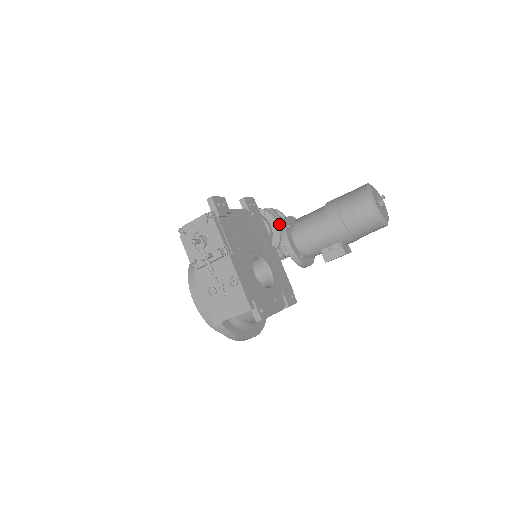
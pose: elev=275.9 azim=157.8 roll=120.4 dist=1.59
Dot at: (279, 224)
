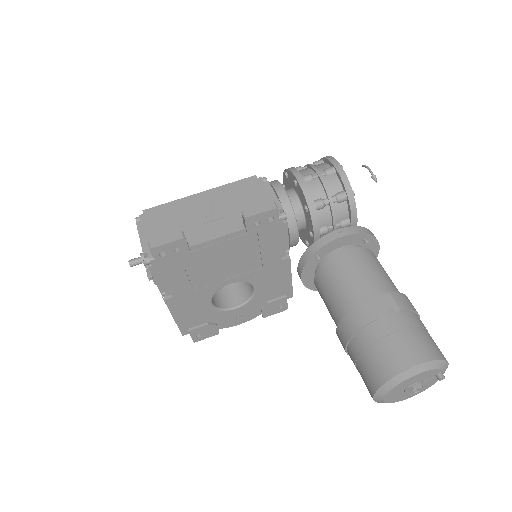
Dot at: (317, 237)
